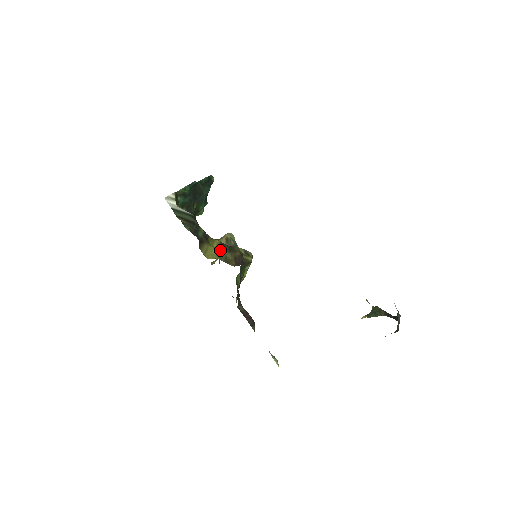
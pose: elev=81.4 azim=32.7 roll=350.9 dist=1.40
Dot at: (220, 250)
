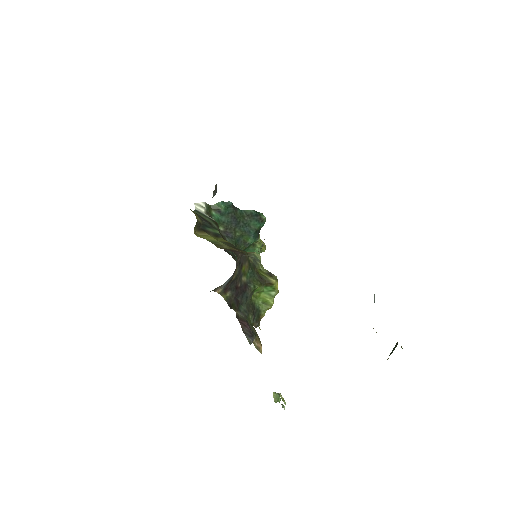
Dot at: (220, 242)
